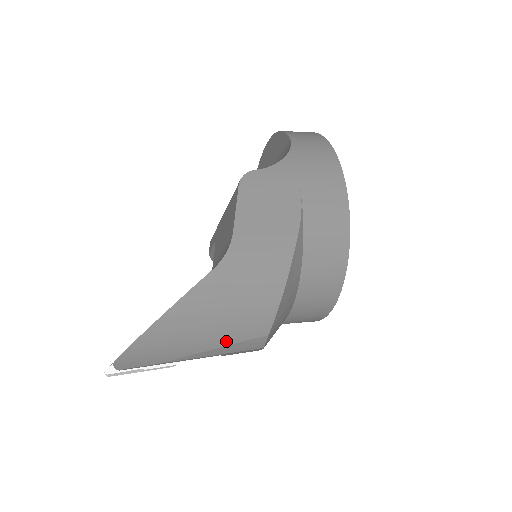
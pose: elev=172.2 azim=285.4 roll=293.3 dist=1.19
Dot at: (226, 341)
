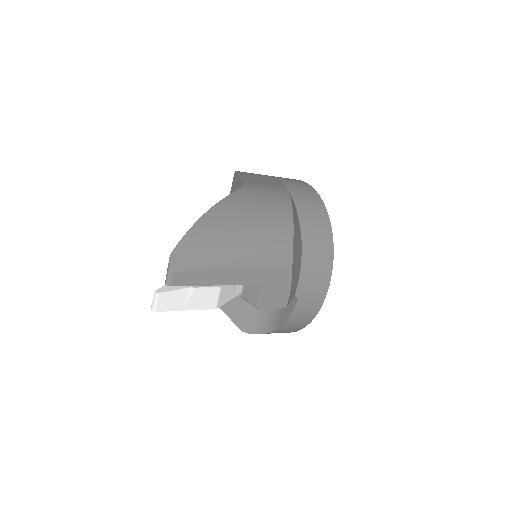
Dot at: (261, 245)
